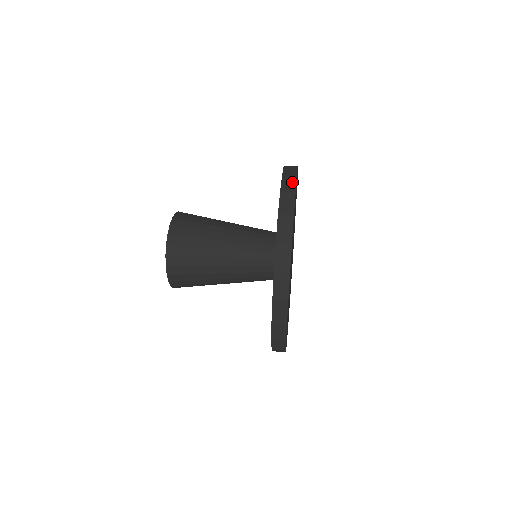
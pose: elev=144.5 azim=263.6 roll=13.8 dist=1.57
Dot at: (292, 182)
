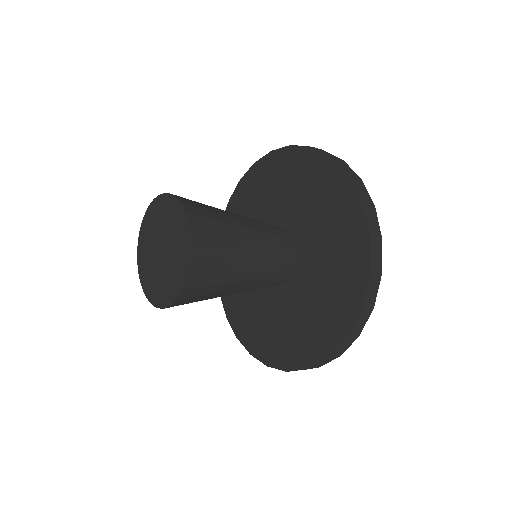
Dot at: occluded
